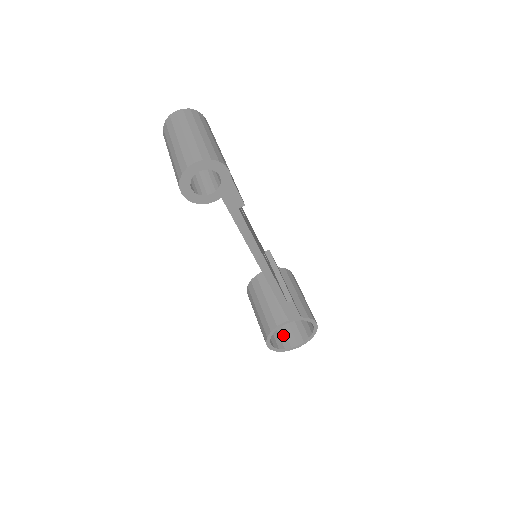
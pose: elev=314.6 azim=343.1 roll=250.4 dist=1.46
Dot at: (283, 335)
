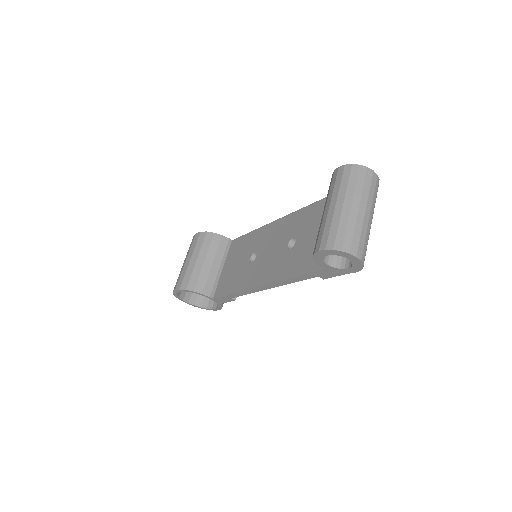
Dot at: occluded
